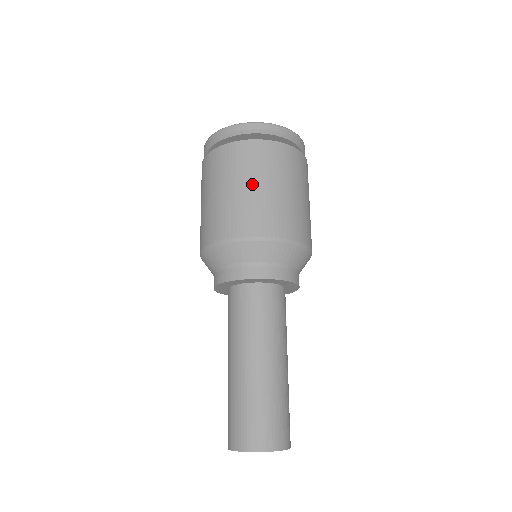
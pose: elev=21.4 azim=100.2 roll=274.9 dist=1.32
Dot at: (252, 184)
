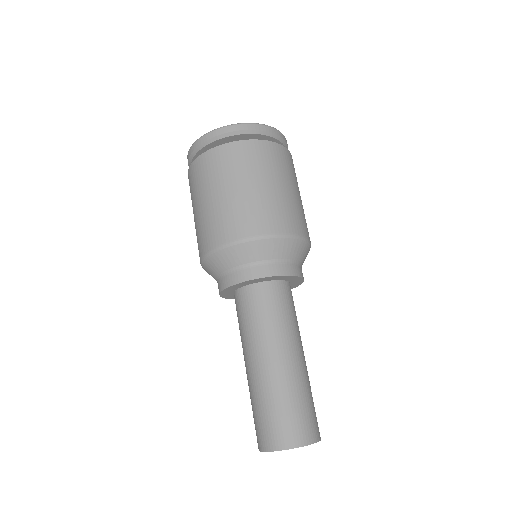
Dot at: (236, 186)
